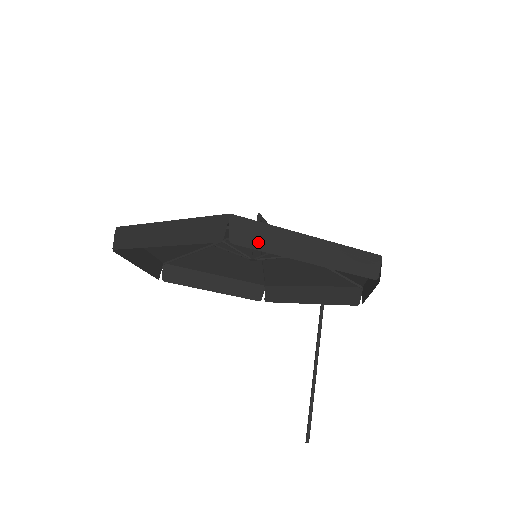
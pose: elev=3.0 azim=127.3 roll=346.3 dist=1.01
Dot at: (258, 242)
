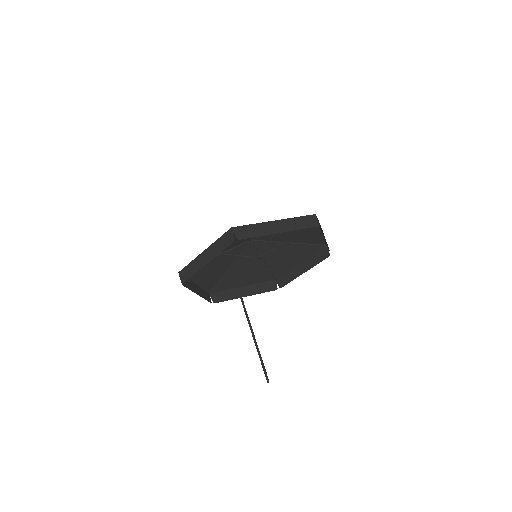
Dot at: occluded
